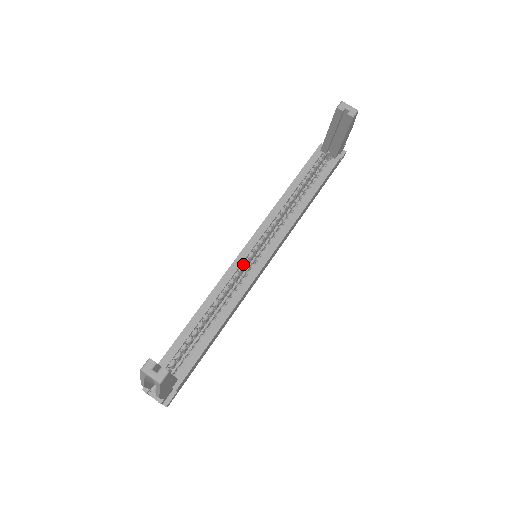
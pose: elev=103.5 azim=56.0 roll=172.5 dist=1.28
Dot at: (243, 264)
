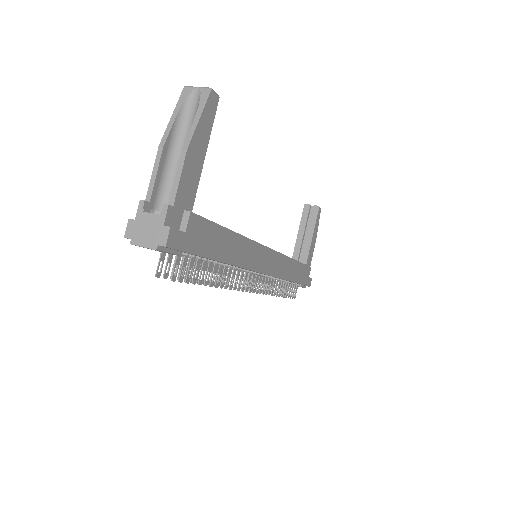
Dot at: occluded
